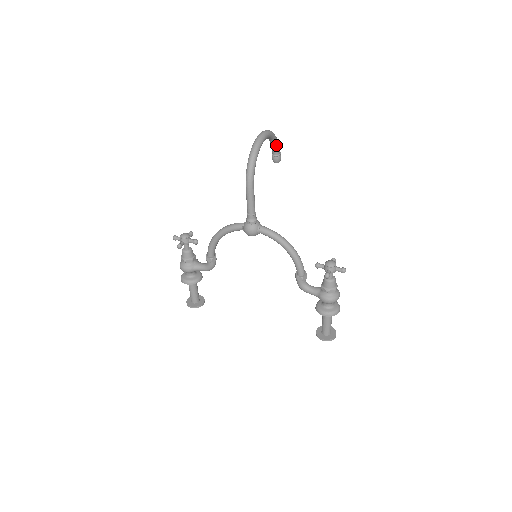
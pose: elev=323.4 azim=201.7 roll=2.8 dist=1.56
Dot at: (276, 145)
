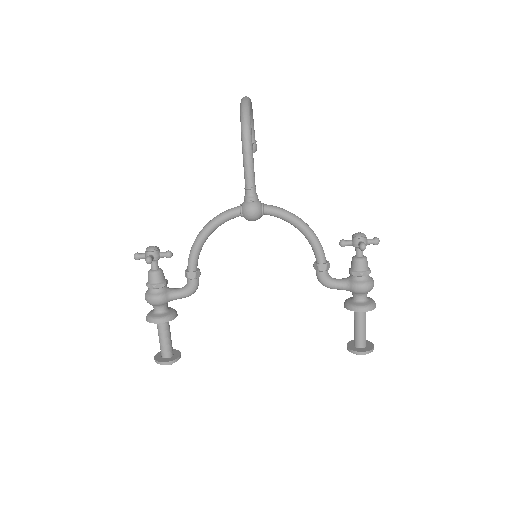
Dot at: (252, 127)
